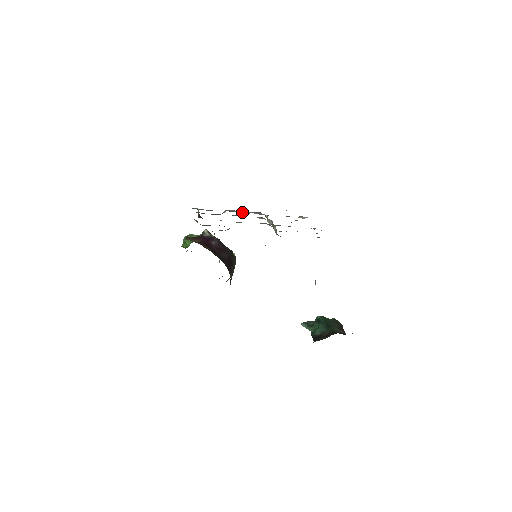
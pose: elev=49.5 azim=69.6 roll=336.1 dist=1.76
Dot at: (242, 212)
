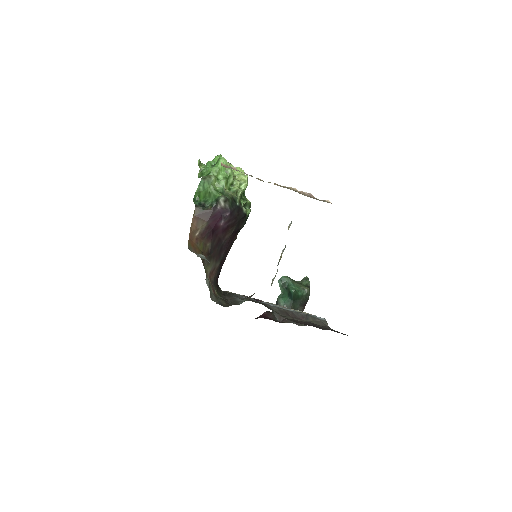
Dot at: occluded
